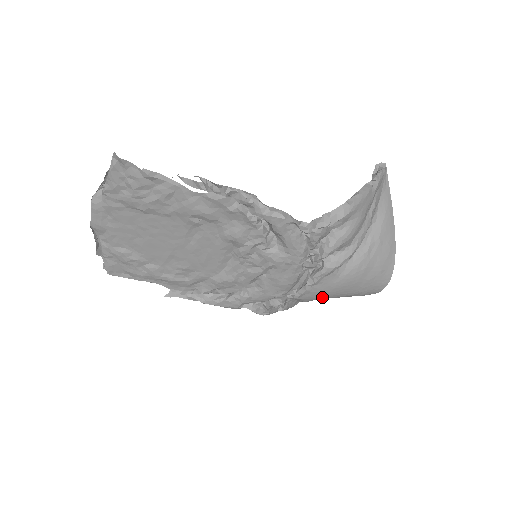
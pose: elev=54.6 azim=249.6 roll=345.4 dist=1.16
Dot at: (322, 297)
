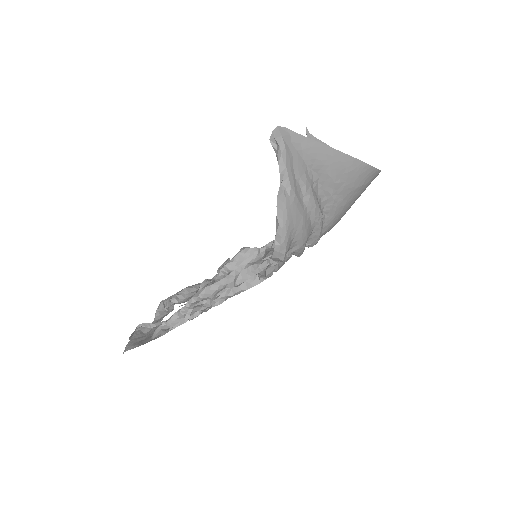
Dot at: occluded
